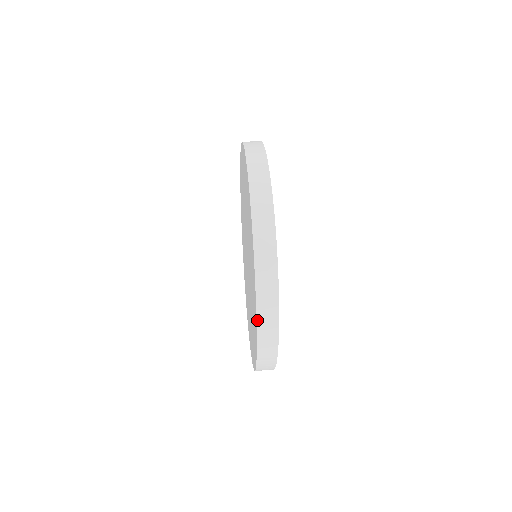
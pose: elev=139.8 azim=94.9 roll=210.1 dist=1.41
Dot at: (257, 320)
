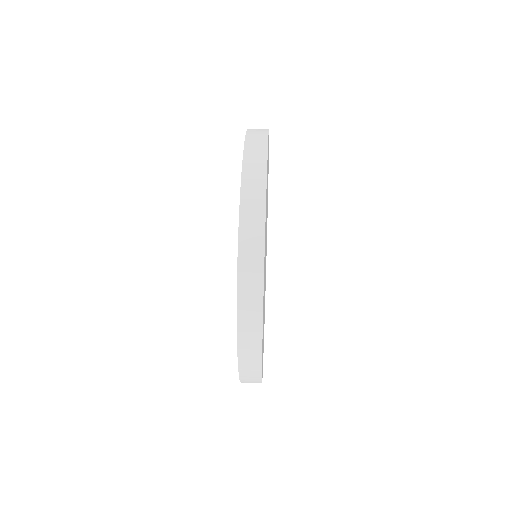
Dot at: (237, 319)
